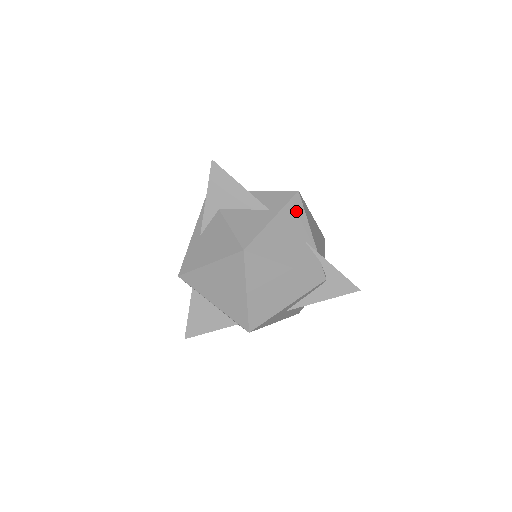
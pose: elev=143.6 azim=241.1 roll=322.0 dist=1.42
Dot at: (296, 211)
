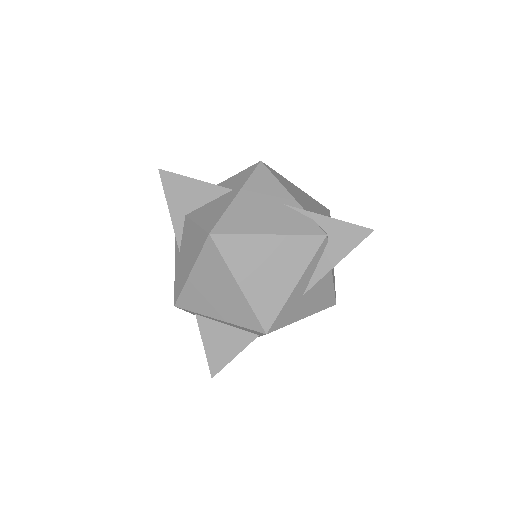
Dot at: (264, 180)
